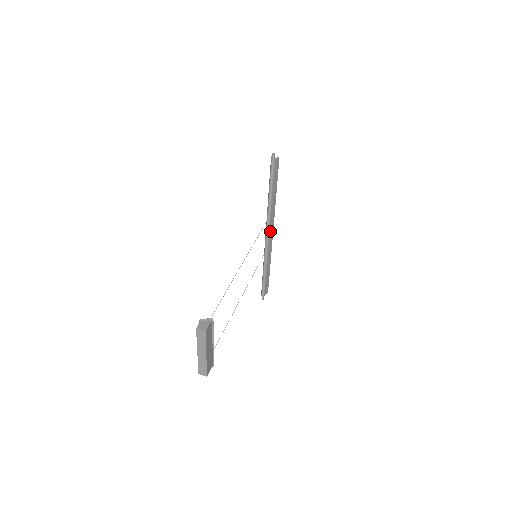
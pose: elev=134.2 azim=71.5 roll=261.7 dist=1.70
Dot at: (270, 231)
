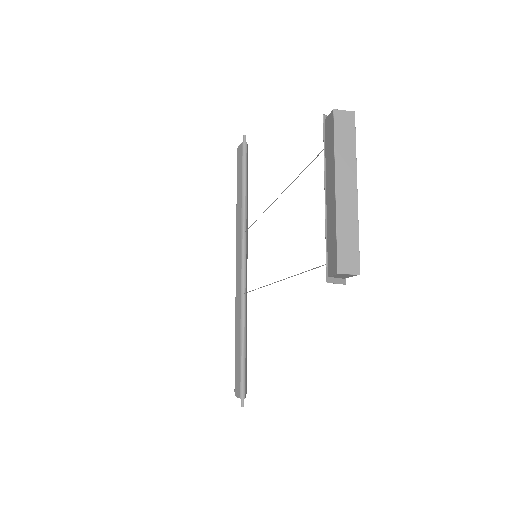
Dot at: (246, 259)
